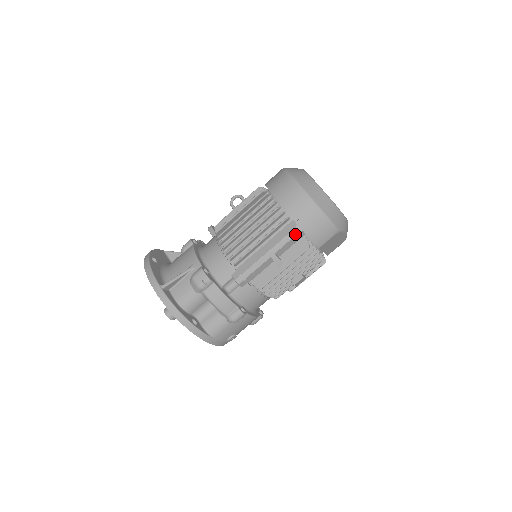
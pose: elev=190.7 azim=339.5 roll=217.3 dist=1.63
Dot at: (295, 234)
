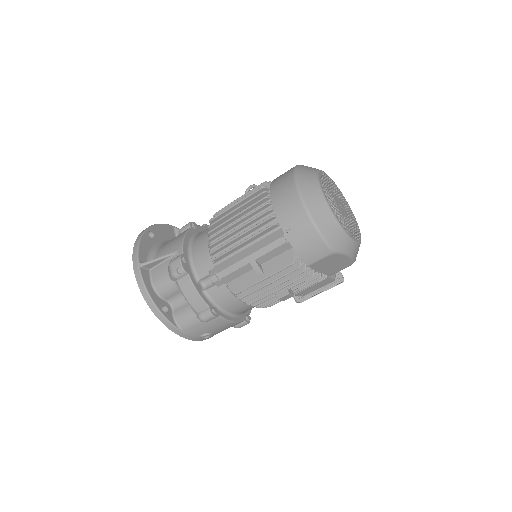
Dot at: (280, 244)
